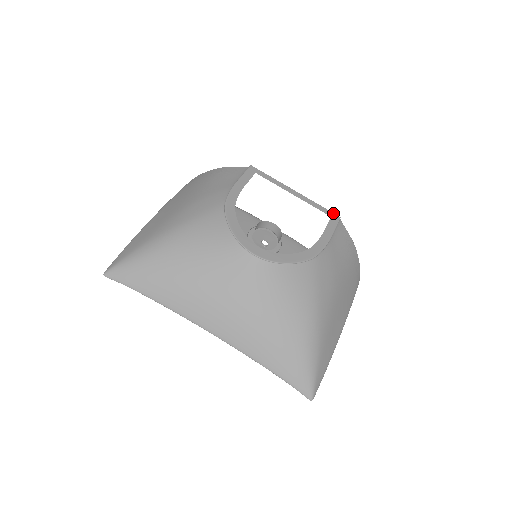
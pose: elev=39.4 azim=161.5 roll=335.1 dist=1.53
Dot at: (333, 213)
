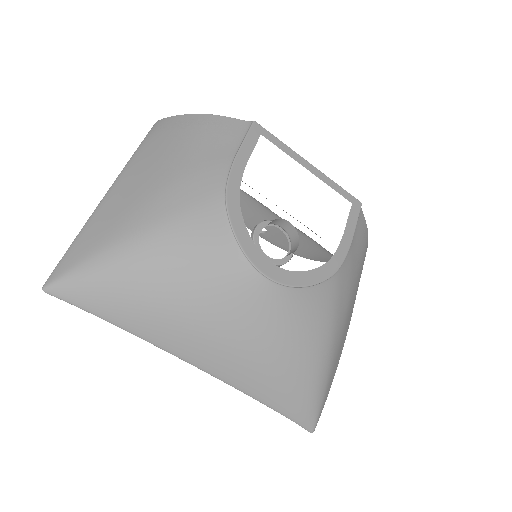
Dot at: (354, 197)
